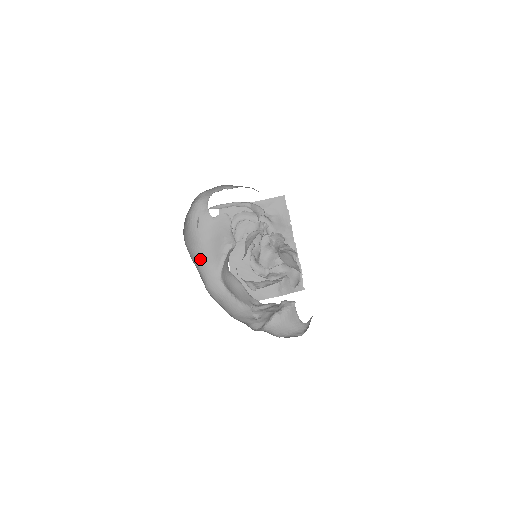
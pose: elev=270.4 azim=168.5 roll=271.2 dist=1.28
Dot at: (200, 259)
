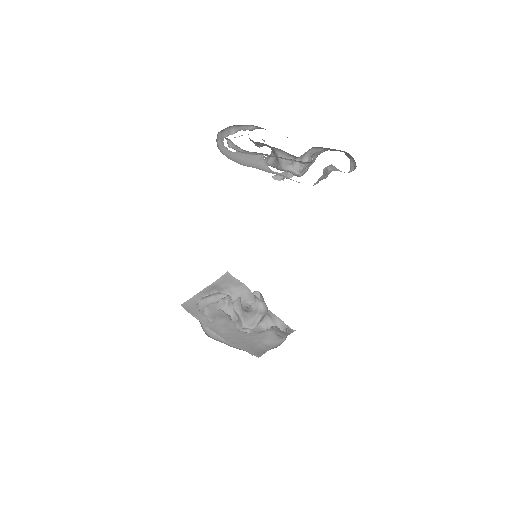
Dot at: occluded
